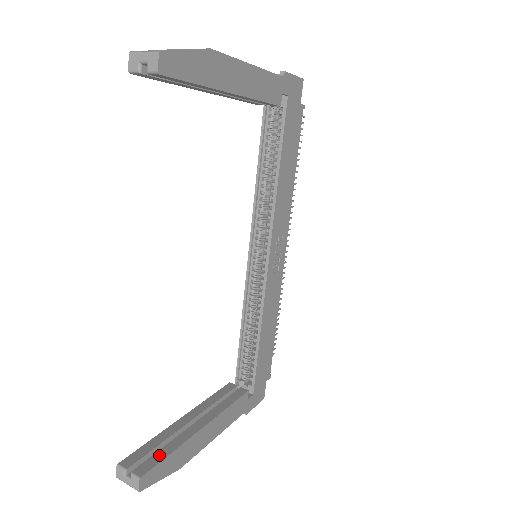
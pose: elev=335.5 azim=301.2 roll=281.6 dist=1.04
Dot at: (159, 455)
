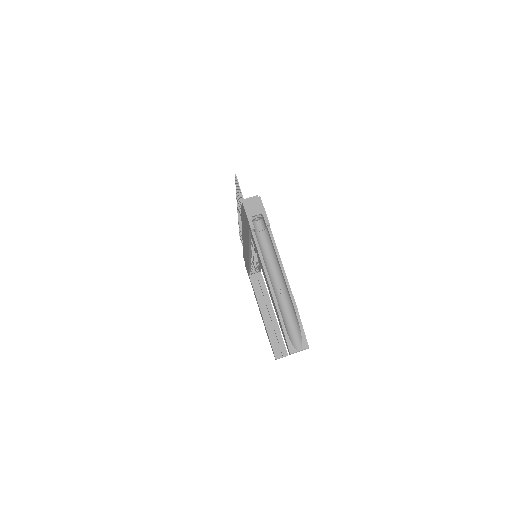
Dot at: (281, 342)
